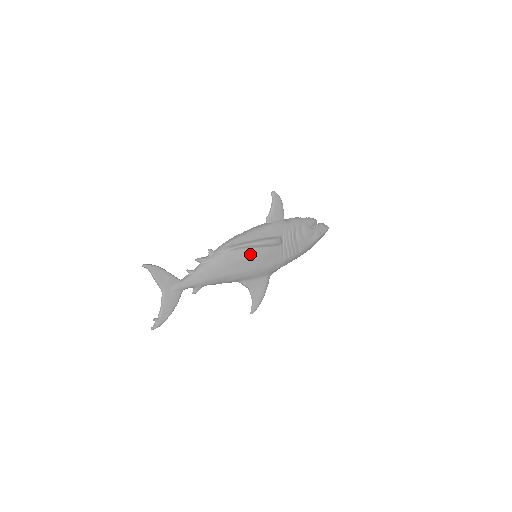
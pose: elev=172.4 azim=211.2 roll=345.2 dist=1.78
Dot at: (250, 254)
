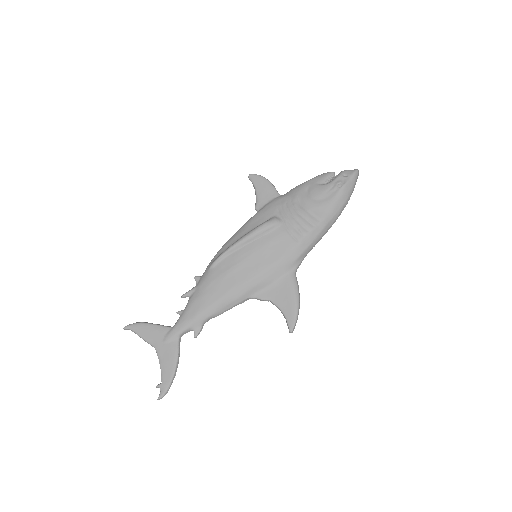
Dot at: (241, 257)
